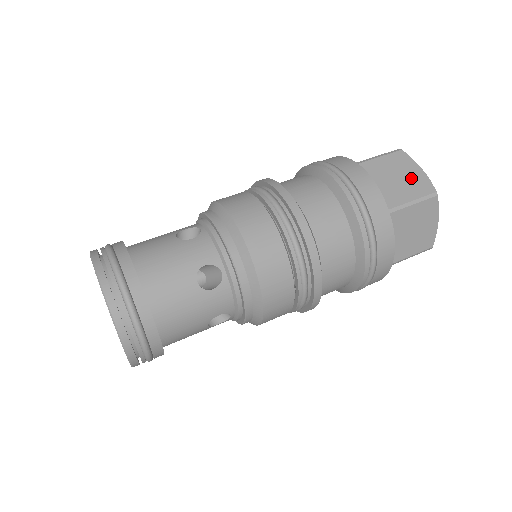
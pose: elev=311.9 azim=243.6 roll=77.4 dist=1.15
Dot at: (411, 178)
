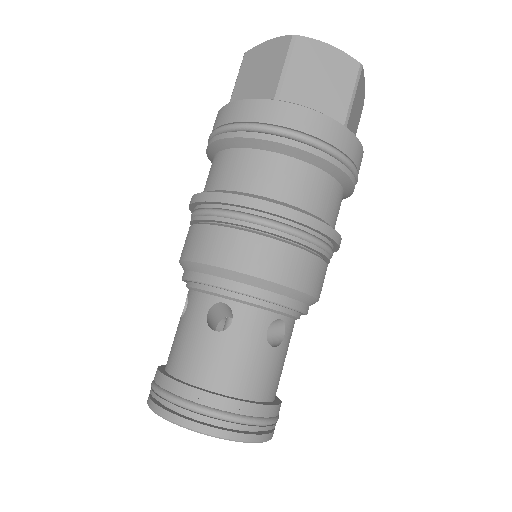
Dot at: (331, 67)
